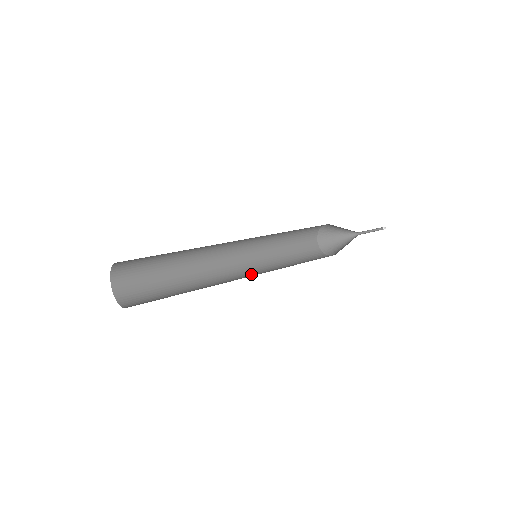
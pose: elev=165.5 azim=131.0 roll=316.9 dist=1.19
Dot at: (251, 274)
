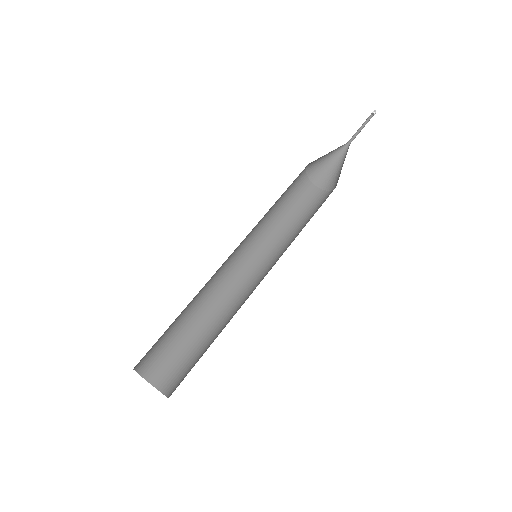
Dot at: (250, 267)
